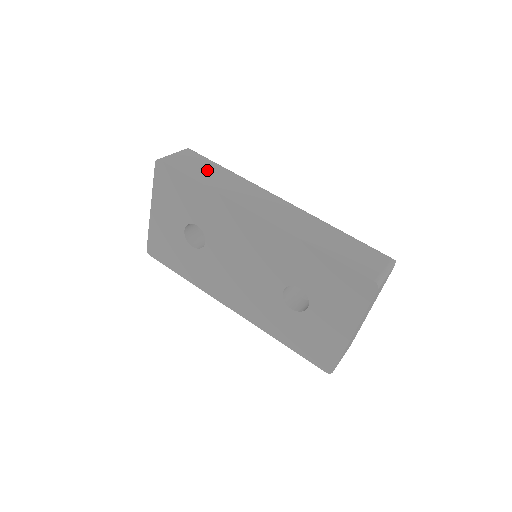
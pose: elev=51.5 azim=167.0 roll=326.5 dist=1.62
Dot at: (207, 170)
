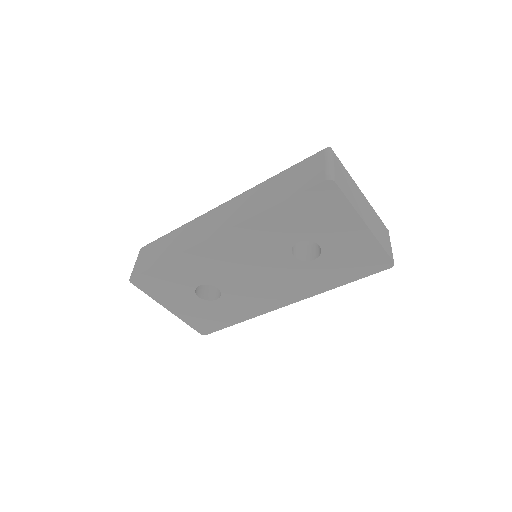
Dot at: (162, 247)
